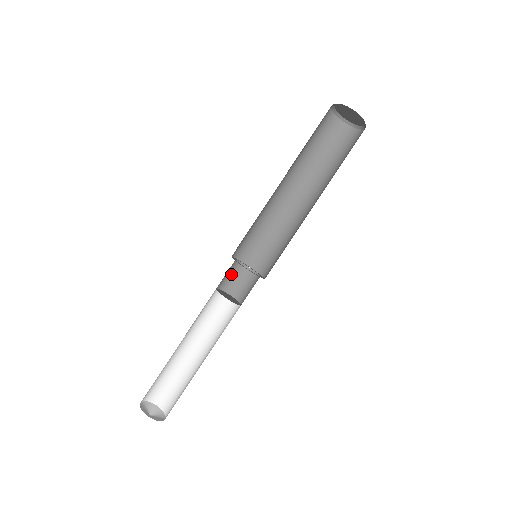
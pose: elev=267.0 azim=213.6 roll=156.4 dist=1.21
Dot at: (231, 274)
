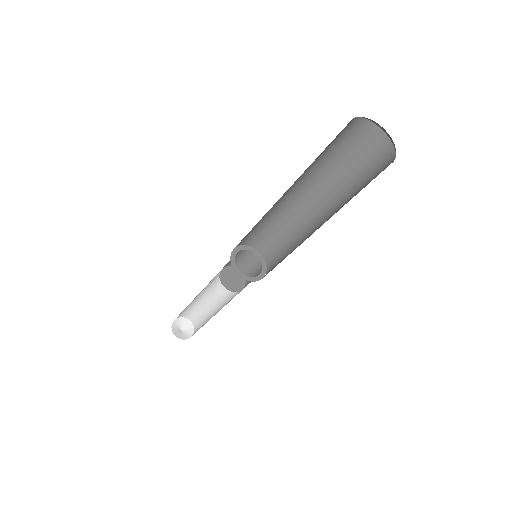
Dot at: (238, 257)
